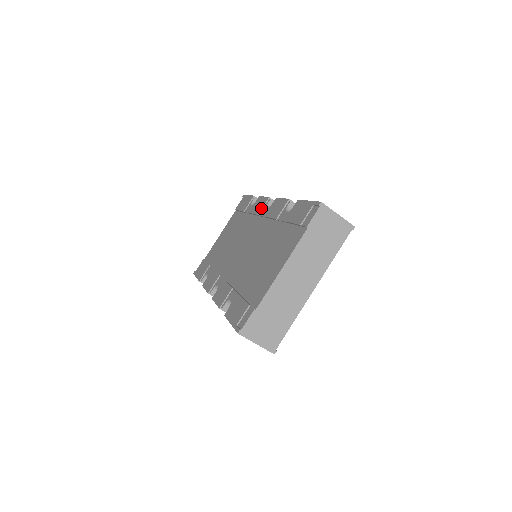
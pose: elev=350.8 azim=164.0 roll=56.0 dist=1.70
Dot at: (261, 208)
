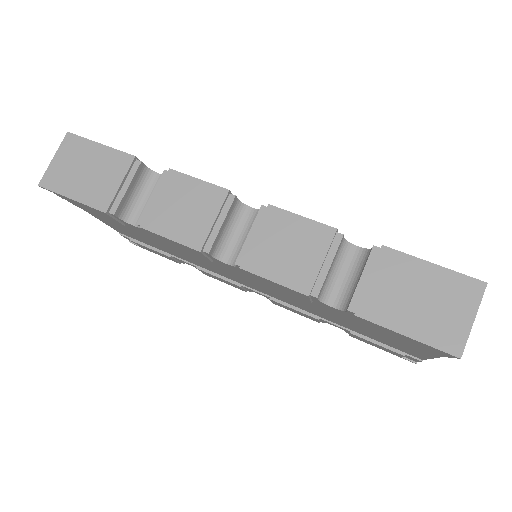
Dot at: occluded
